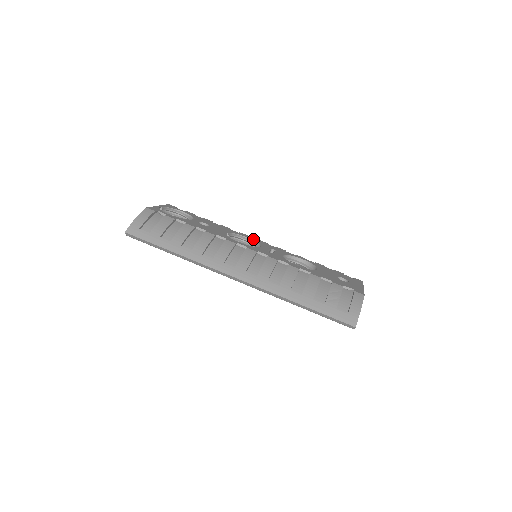
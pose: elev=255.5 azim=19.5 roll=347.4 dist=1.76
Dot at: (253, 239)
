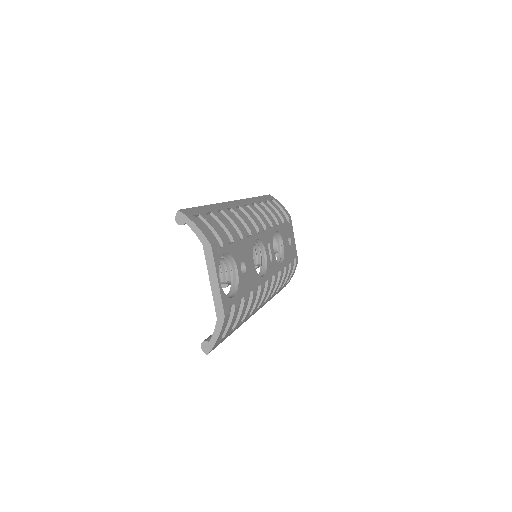
Dot at: (259, 238)
